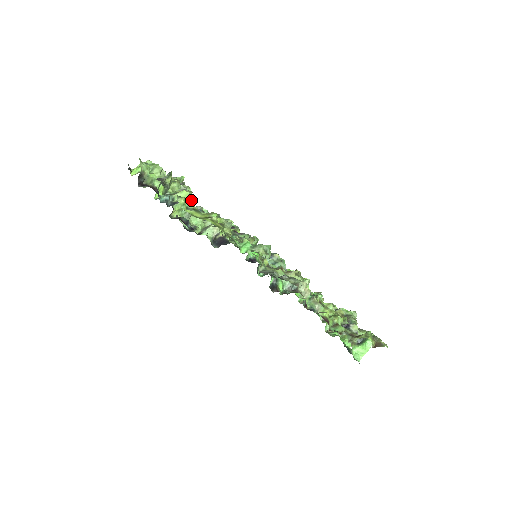
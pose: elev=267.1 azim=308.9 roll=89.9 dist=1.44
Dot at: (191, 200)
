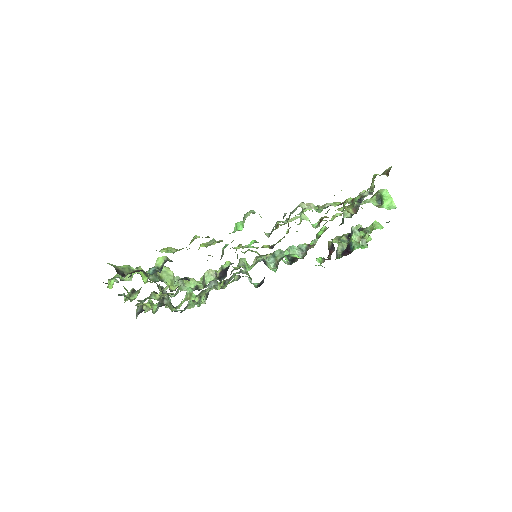
Dot at: (169, 248)
